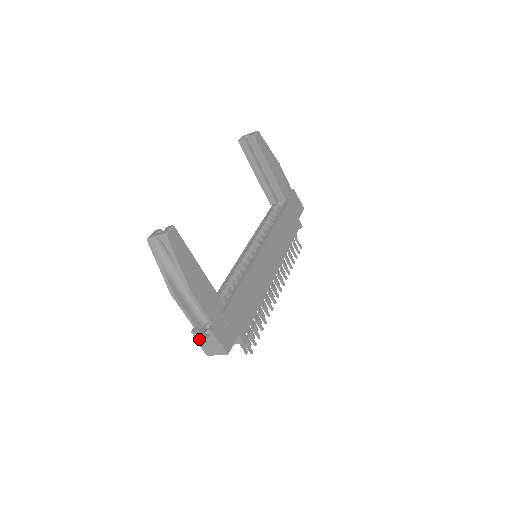
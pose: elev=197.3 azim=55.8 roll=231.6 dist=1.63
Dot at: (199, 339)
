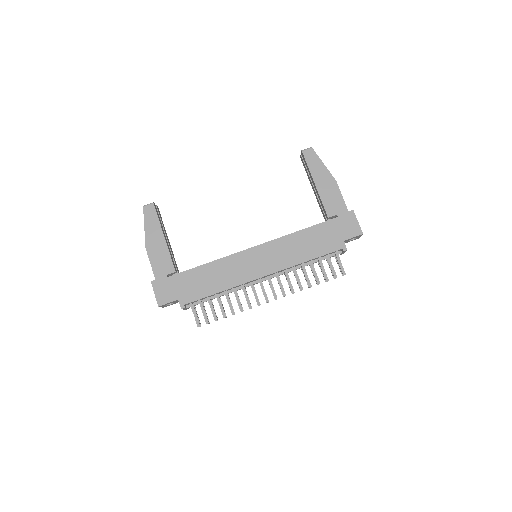
Dot at: occluded
